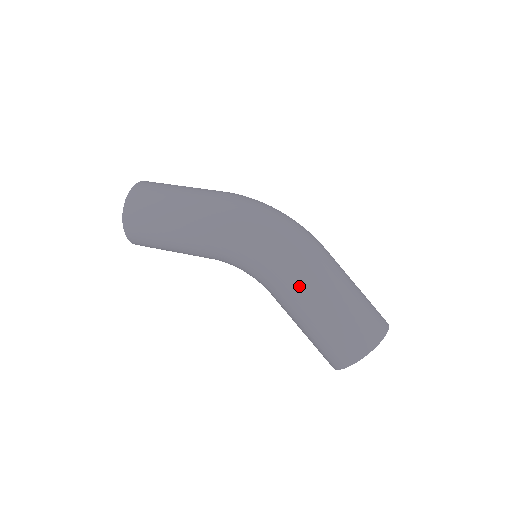
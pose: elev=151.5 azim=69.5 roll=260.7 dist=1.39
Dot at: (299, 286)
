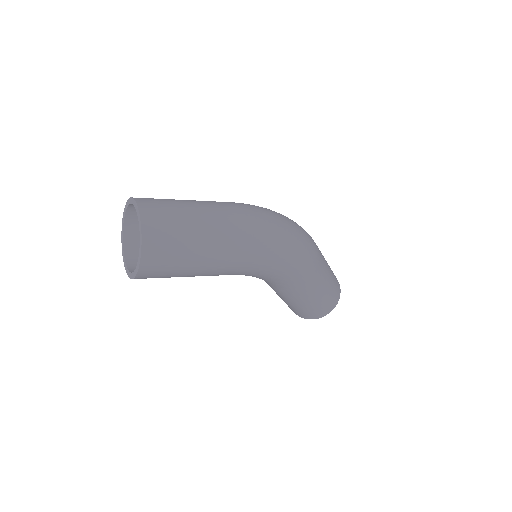
Dot at: (309, 284)
